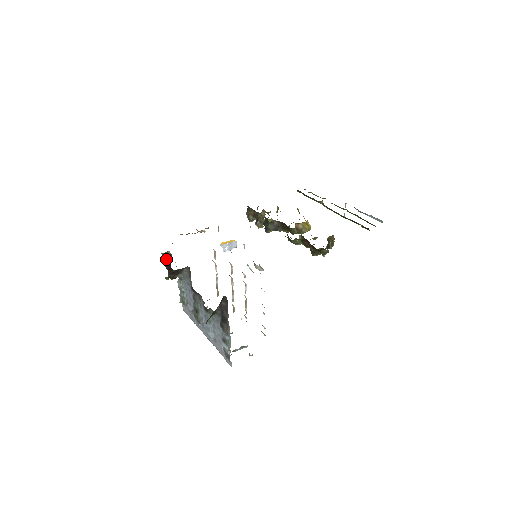
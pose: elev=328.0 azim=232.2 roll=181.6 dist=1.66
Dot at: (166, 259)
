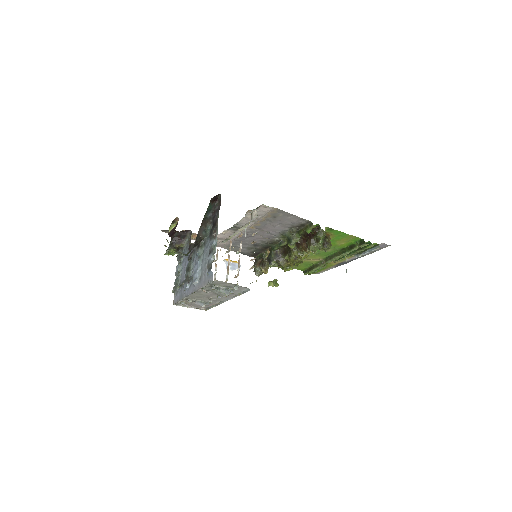
Dot at: (172, 231)
